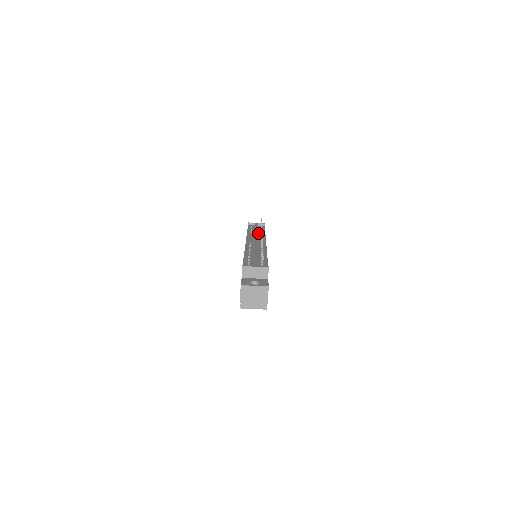
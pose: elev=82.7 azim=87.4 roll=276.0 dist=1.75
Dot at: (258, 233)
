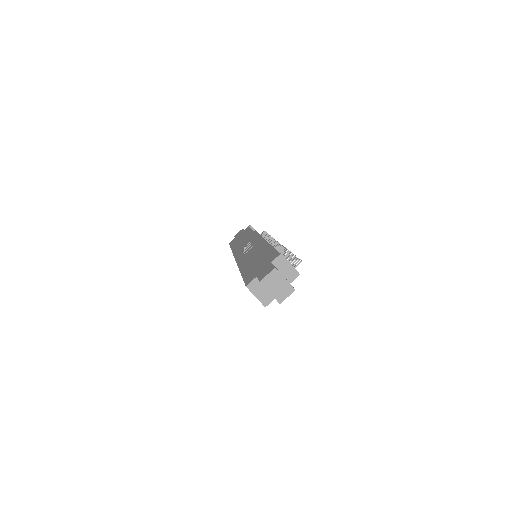
Dot at: occluded
